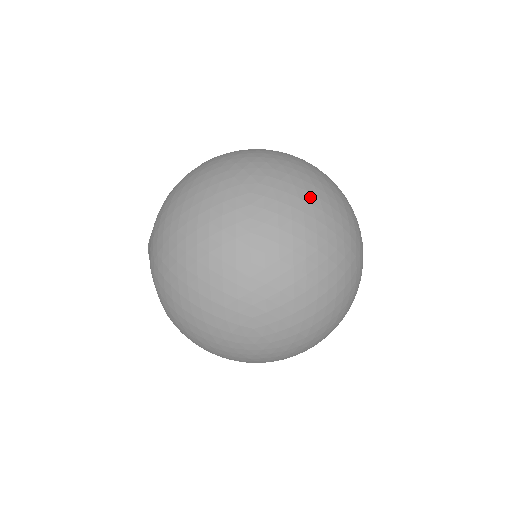
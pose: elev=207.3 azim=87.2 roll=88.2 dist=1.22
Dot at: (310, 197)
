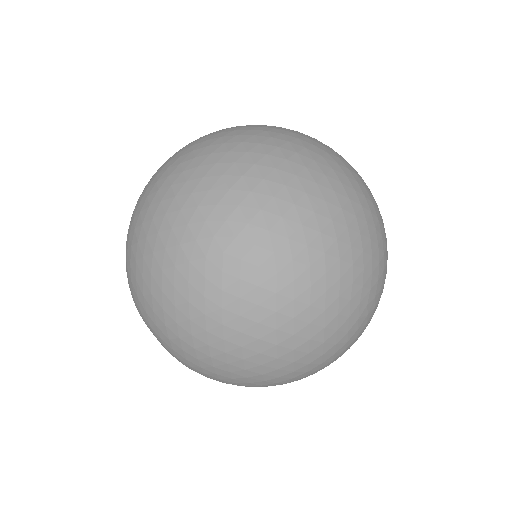
Dot at: (243, 126)
